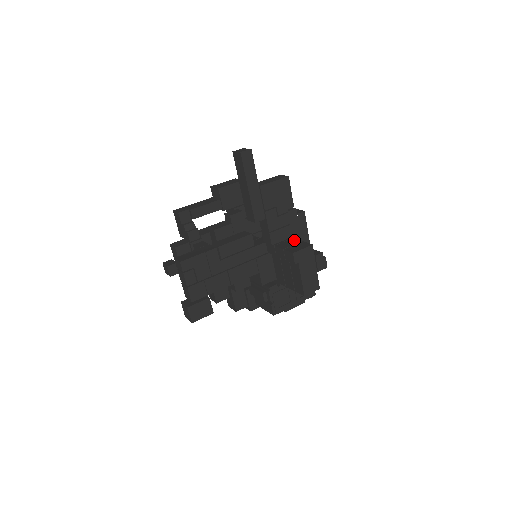
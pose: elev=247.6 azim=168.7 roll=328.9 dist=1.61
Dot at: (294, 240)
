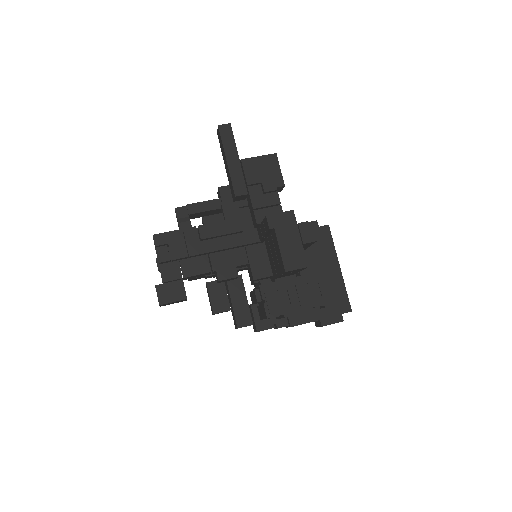
Dot at: occluded
